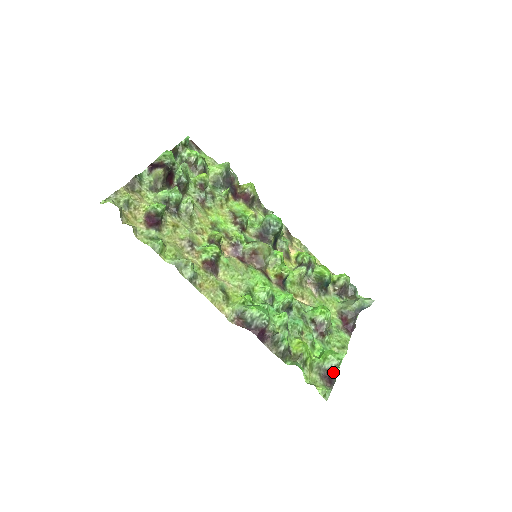
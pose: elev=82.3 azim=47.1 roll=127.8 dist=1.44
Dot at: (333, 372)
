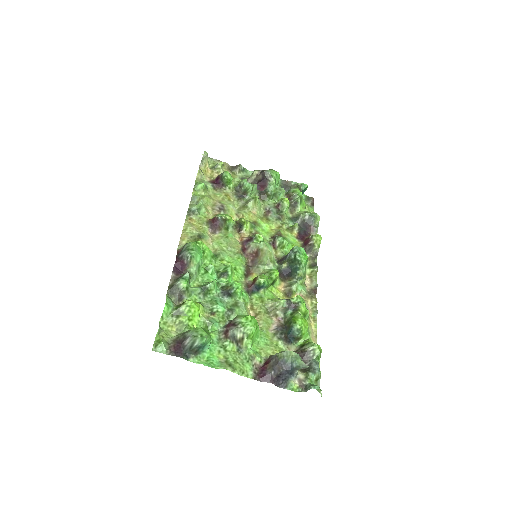
Dot at: (187, 345)
